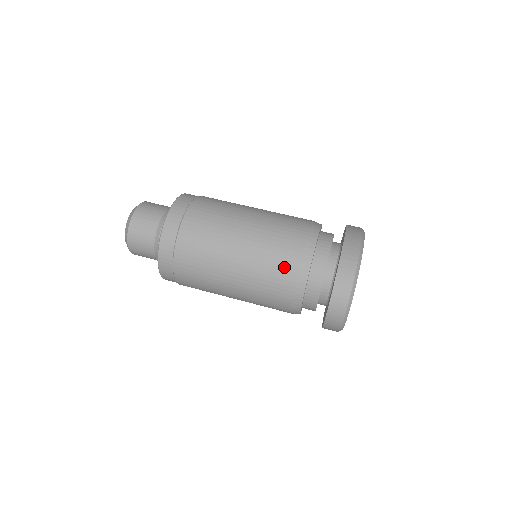
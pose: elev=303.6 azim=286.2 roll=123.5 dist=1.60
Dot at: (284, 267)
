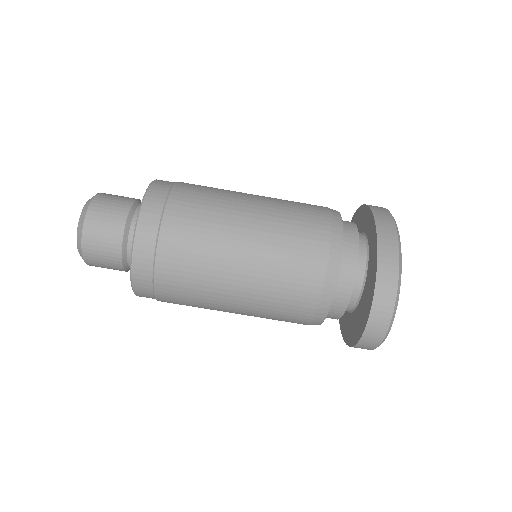
Dot at: (302, 294)
